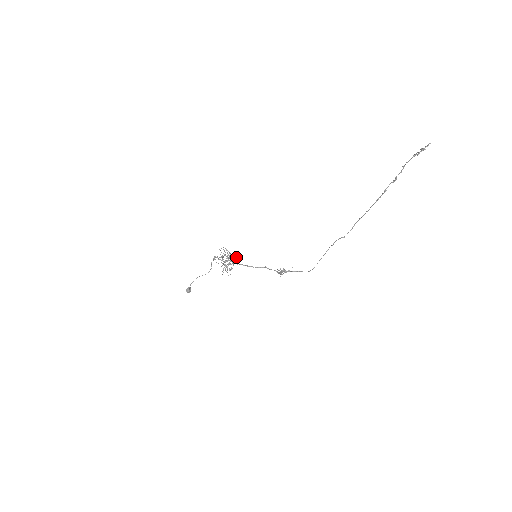
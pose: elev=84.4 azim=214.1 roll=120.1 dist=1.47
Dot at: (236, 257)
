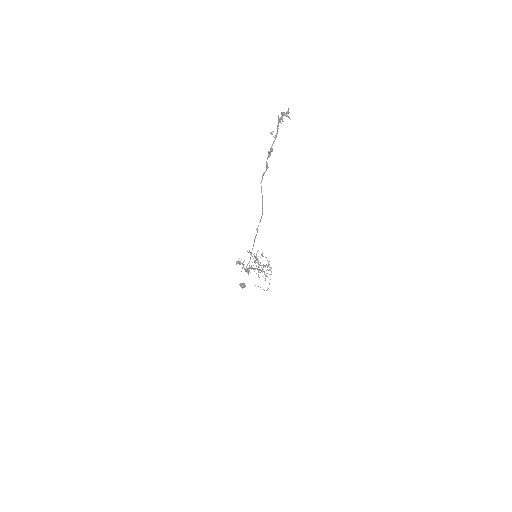
Dot at: occluded
